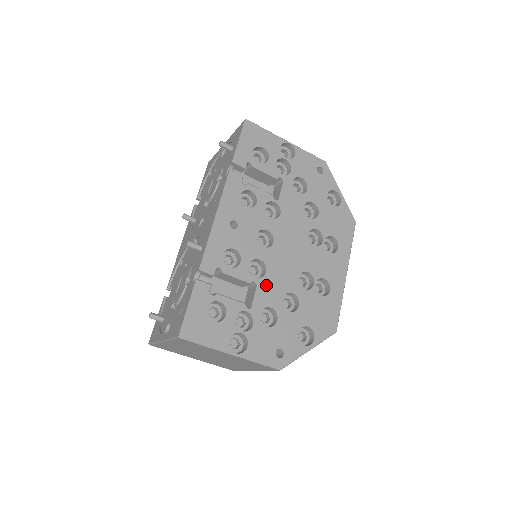
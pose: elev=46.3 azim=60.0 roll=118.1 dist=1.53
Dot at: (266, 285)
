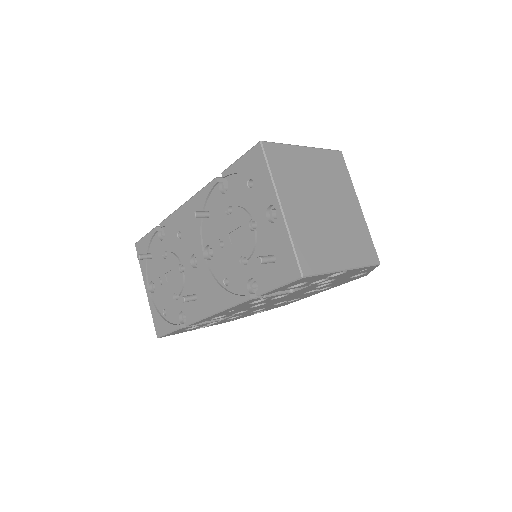
Dot at: (242, 313)
